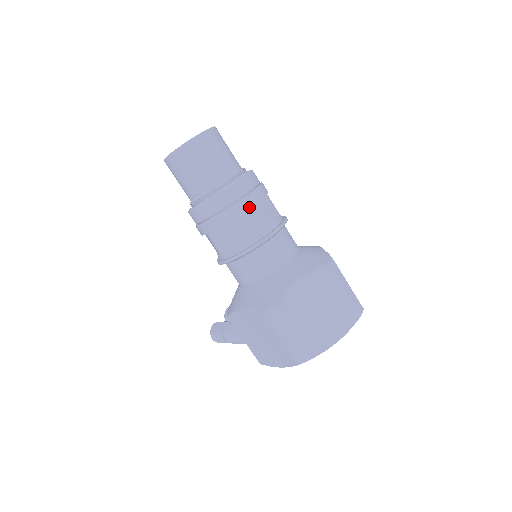
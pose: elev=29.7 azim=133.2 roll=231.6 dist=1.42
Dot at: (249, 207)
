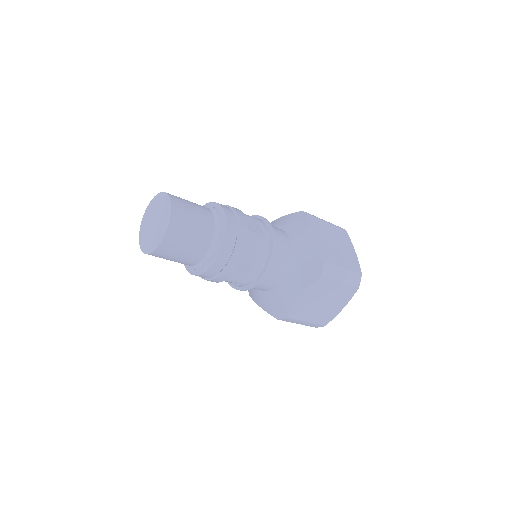
Dot at: (237, 267)
